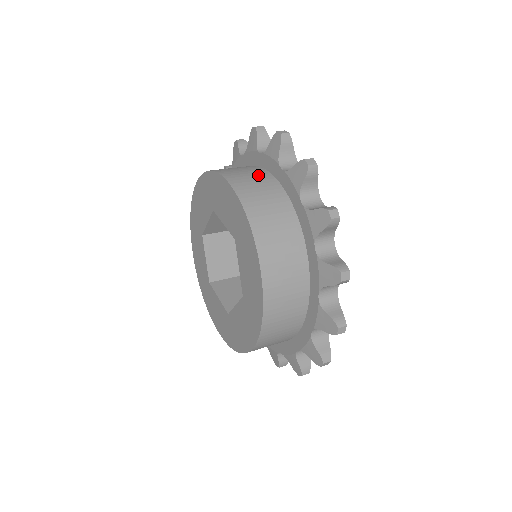
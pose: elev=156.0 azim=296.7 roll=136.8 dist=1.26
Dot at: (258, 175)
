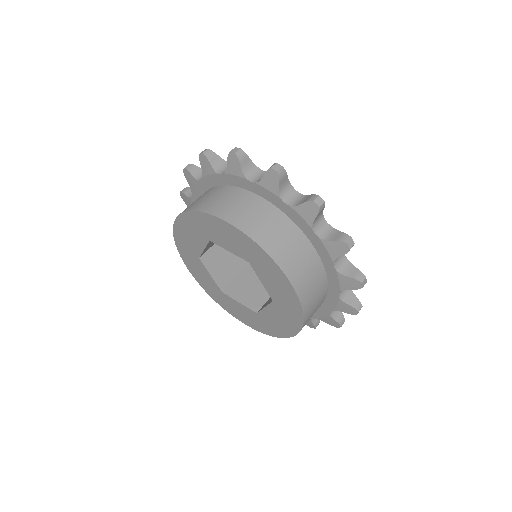
Dot at: (311, 263)
